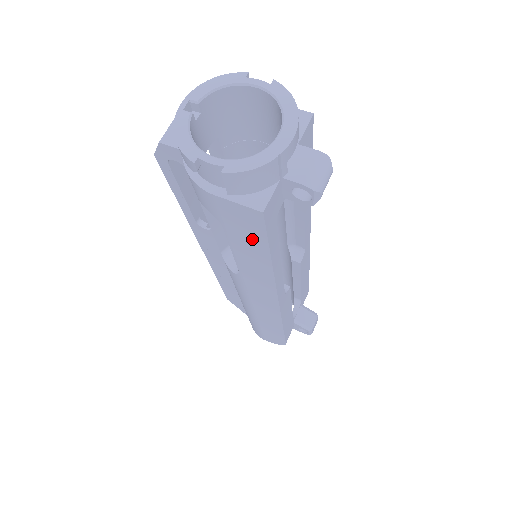
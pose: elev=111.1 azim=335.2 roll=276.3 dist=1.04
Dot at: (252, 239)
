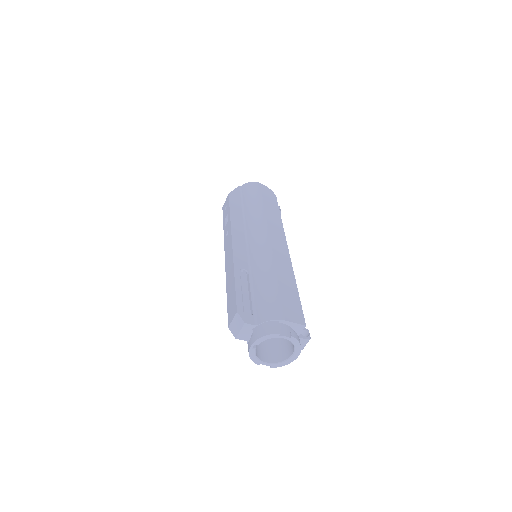
Dot at: occluded
